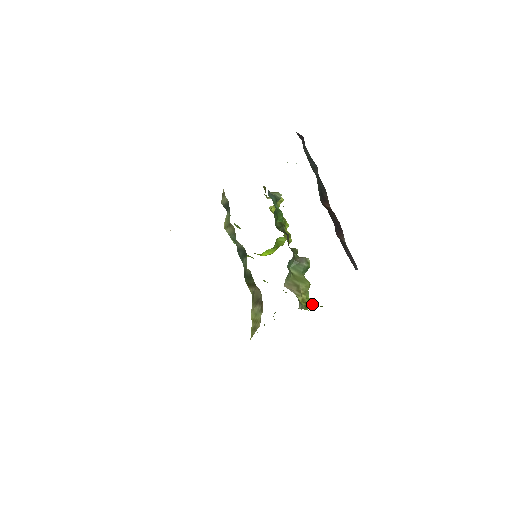
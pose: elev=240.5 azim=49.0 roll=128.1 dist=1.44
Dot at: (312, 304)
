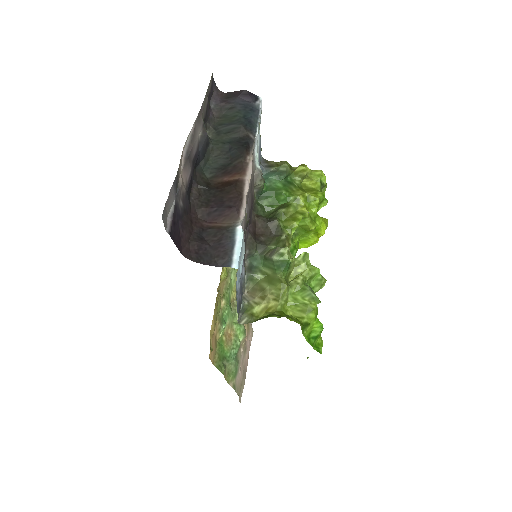
Dot at: (267, 315)
